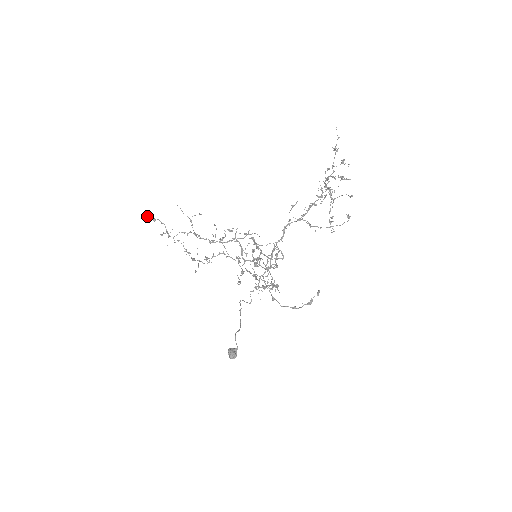
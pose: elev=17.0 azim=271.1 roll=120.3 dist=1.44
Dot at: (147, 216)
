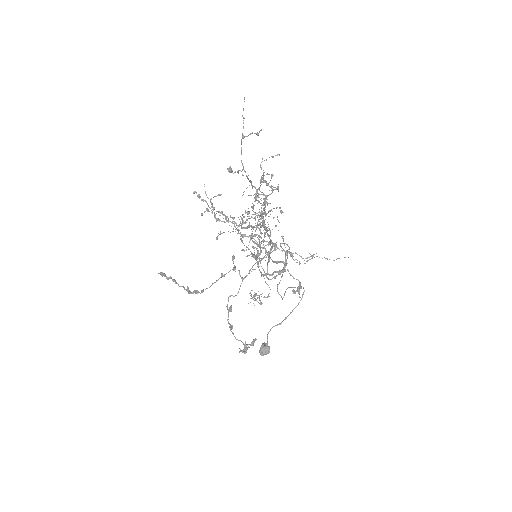
Dot at: (193, 192)
